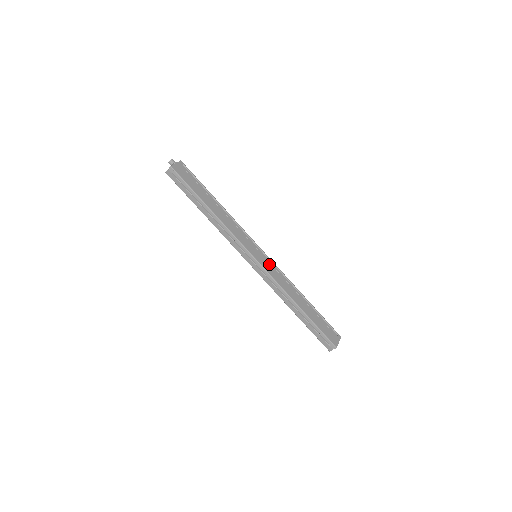
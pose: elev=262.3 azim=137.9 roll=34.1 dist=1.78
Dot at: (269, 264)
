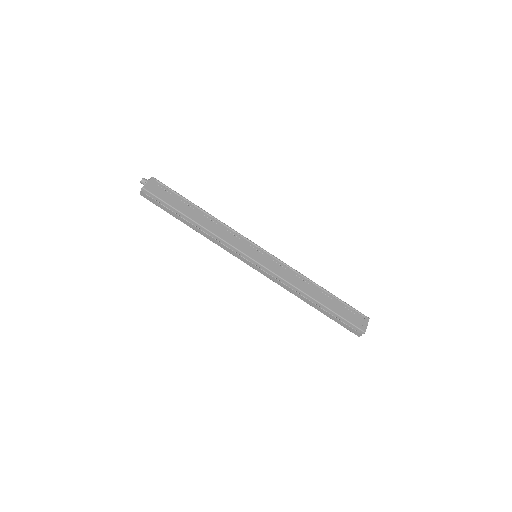
Dot at: (272, 261)
